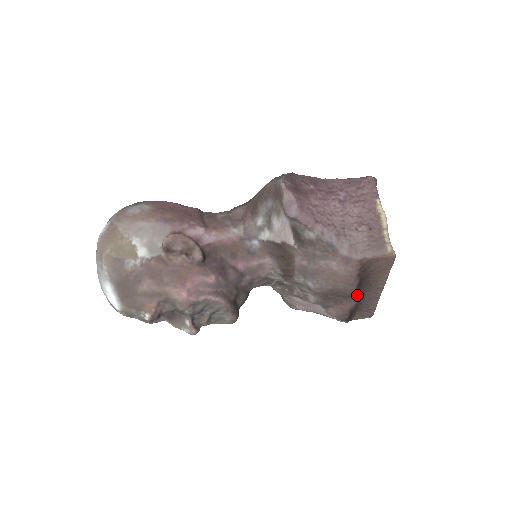
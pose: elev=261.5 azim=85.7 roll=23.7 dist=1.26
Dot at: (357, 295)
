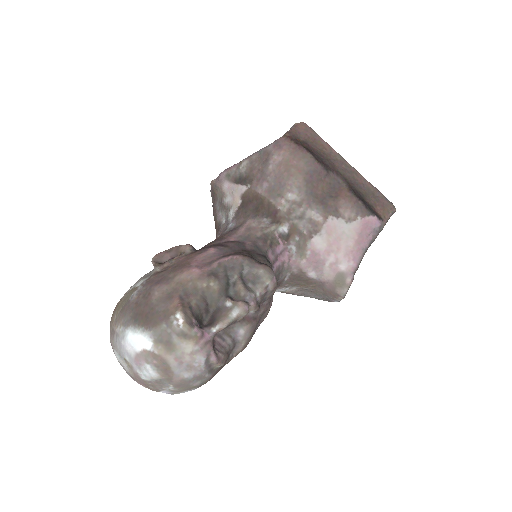
Dot at: (330, 171)
